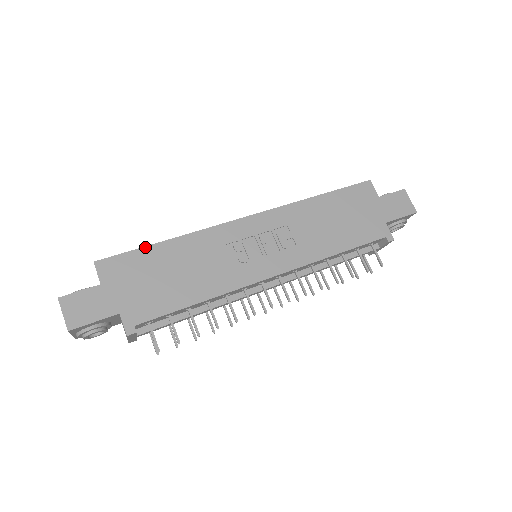
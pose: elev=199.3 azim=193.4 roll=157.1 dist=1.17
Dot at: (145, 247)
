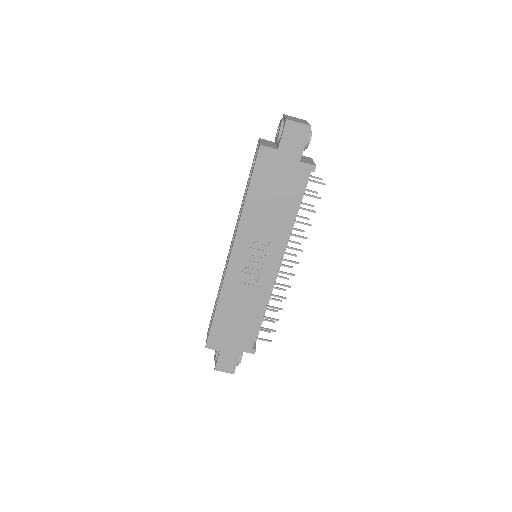
Dot at: (213, 322)
